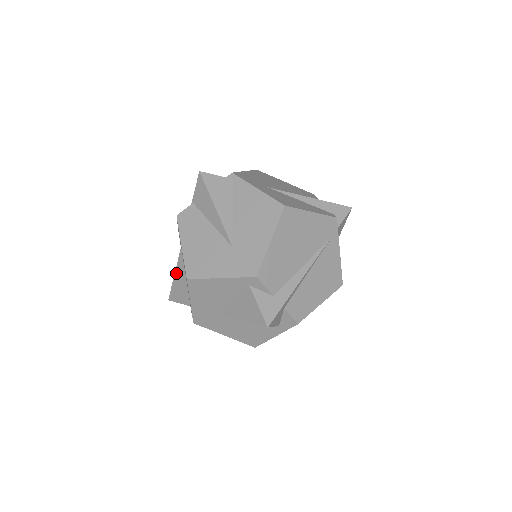
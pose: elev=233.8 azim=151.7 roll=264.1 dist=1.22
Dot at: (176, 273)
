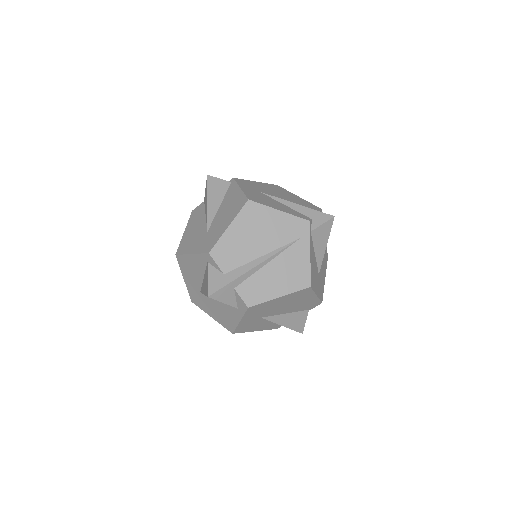
Dot at: occluded
